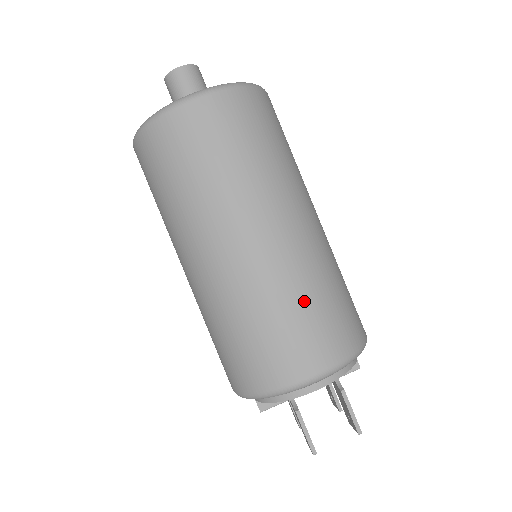
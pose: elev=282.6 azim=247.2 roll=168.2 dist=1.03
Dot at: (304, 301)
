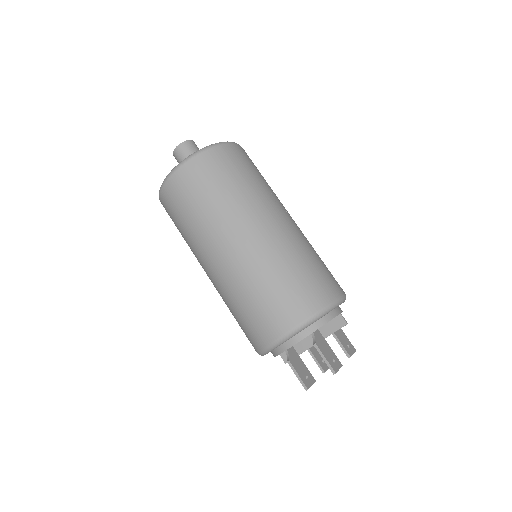
Dot at: (262, 288)
